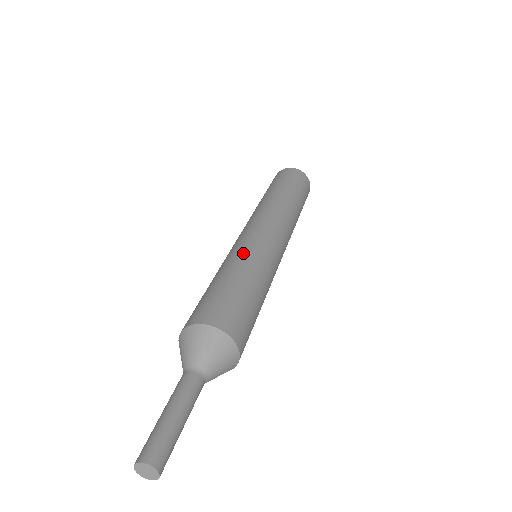
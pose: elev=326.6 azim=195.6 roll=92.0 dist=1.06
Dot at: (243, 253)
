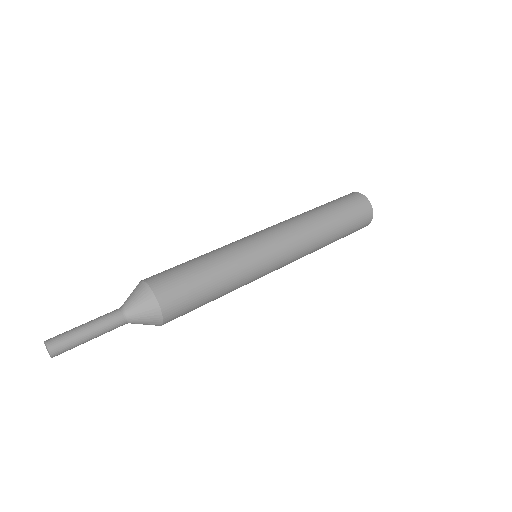
Dot at: occluded
